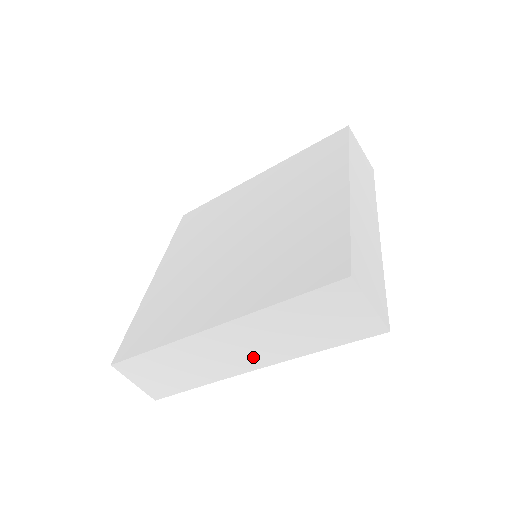
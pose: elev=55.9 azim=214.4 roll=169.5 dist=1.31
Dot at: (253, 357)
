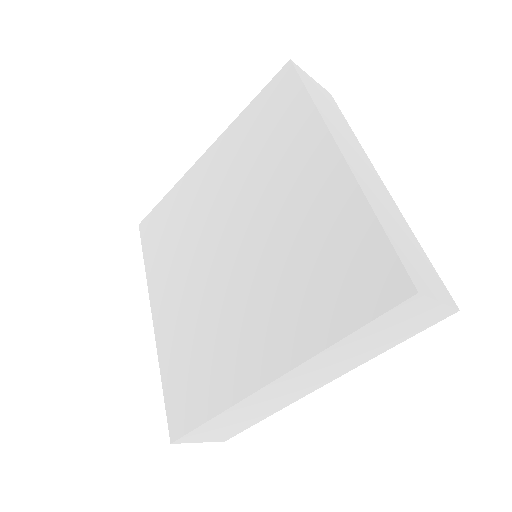
Dot at: (319, 381)
